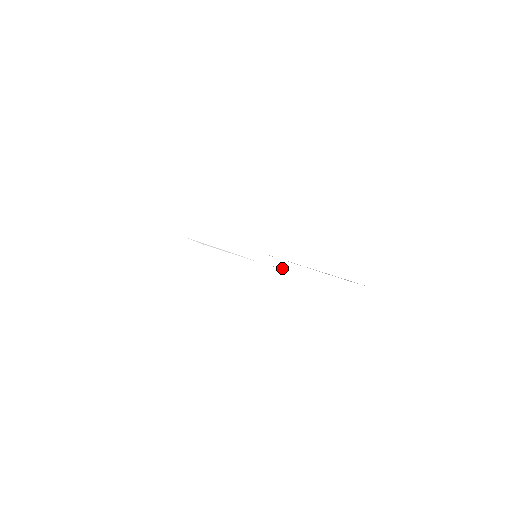
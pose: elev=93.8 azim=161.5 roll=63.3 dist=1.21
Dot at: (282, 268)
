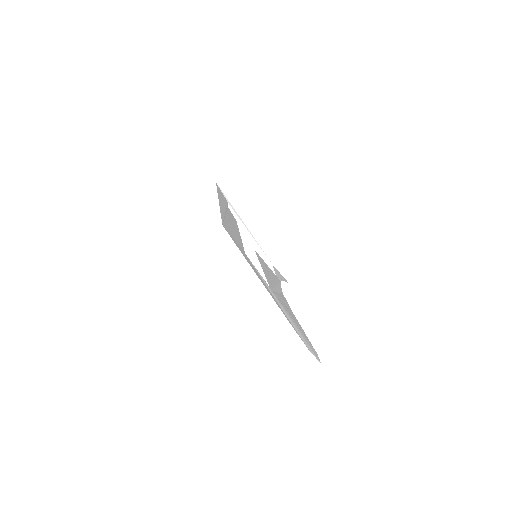
Dot at: (280, 275)
